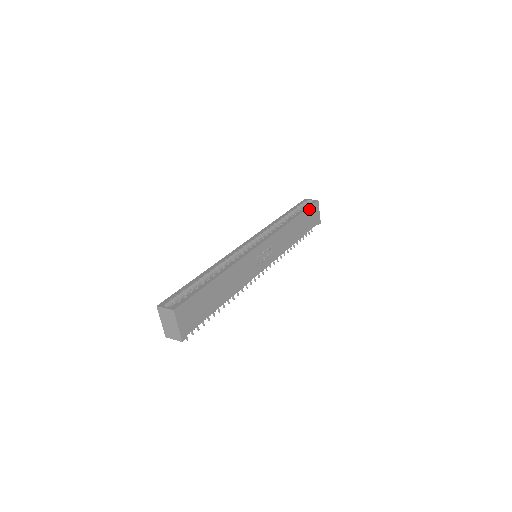
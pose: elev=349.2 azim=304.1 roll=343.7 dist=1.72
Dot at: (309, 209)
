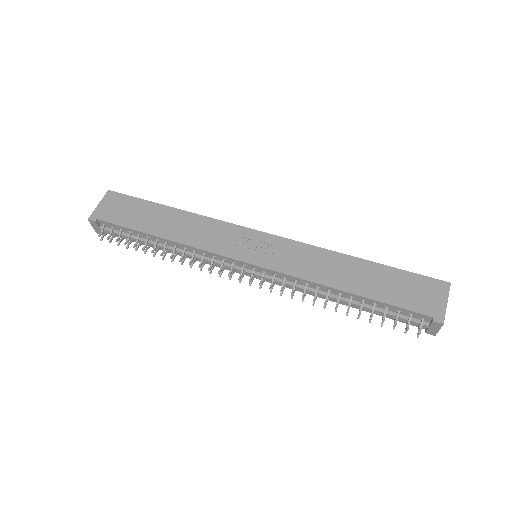
Dot at: (411, 276)
